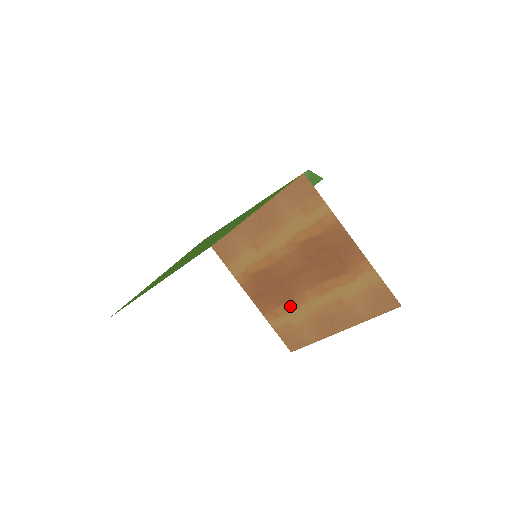
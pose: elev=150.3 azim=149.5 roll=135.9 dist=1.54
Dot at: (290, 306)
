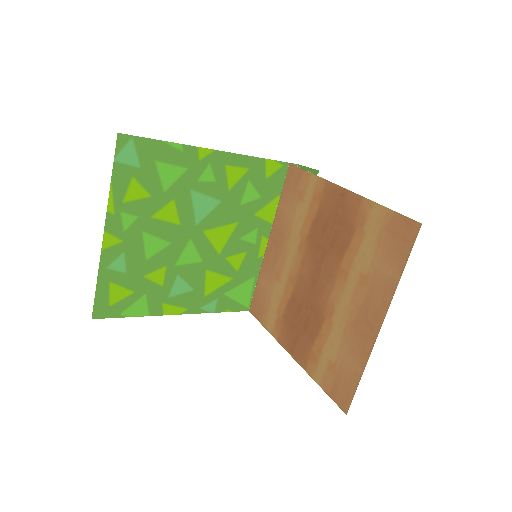
Dot at: (323, 331)
